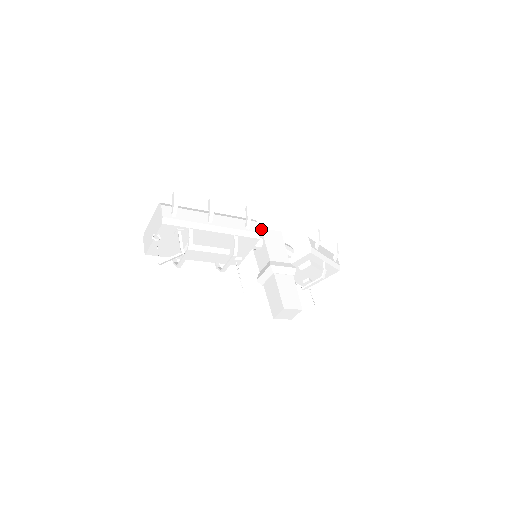
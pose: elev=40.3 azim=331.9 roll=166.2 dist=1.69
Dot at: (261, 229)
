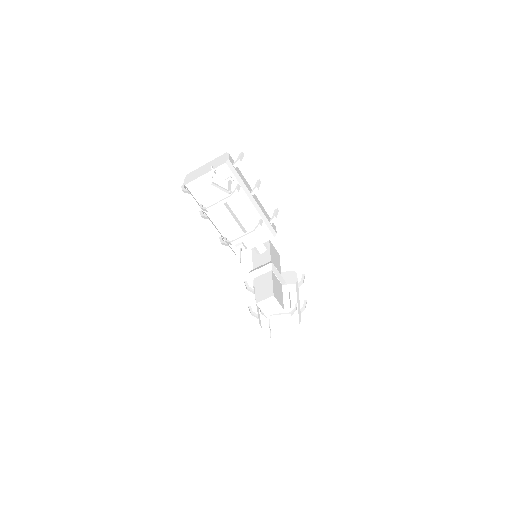
Dot at: (269, 240)
